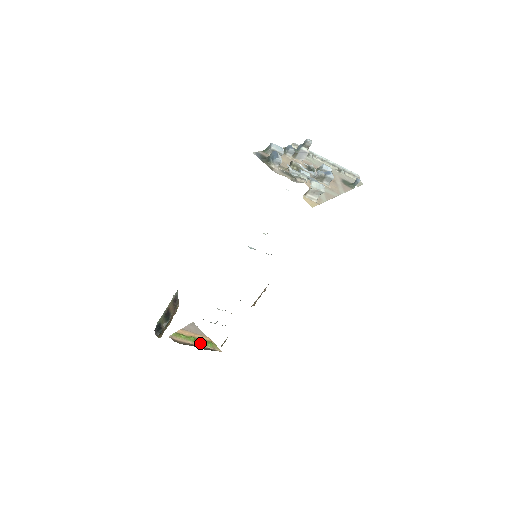
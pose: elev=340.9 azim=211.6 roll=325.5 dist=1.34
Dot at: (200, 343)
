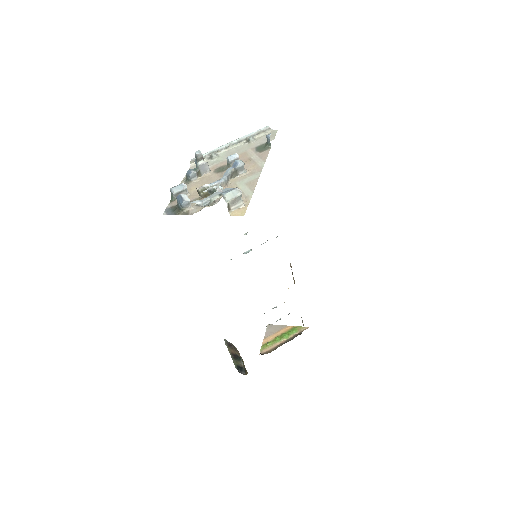
Dot at: (286, 337)
